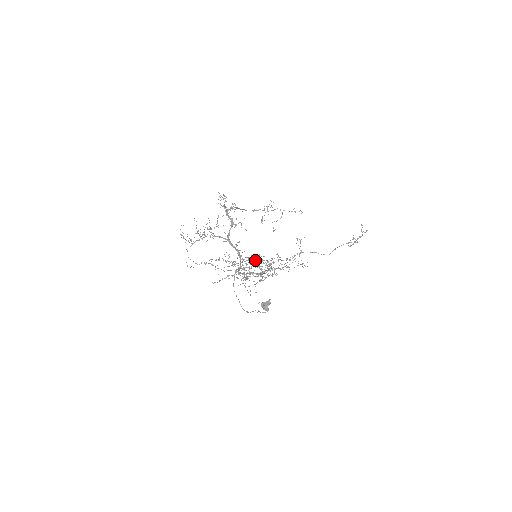
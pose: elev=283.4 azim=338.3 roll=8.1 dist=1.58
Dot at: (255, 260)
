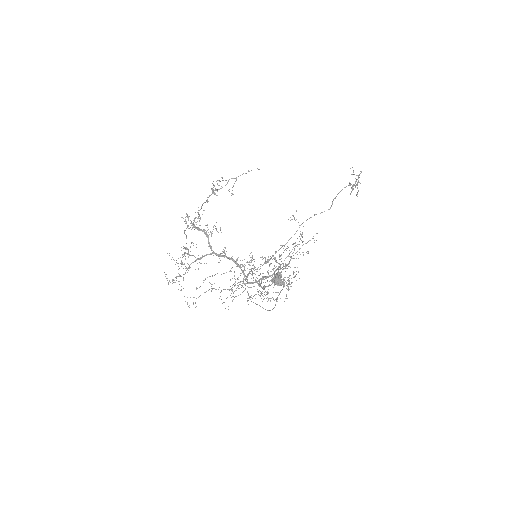
Dot at: occluded
